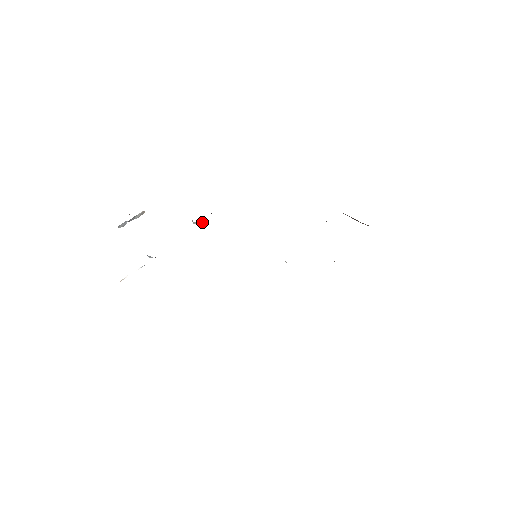
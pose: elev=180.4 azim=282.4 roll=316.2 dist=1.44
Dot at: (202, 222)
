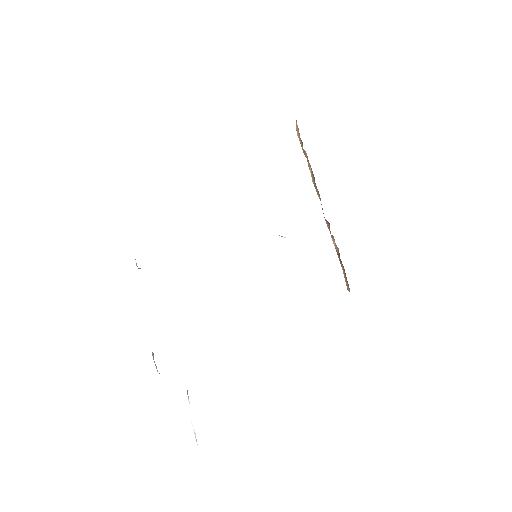
Dot at: occluded
